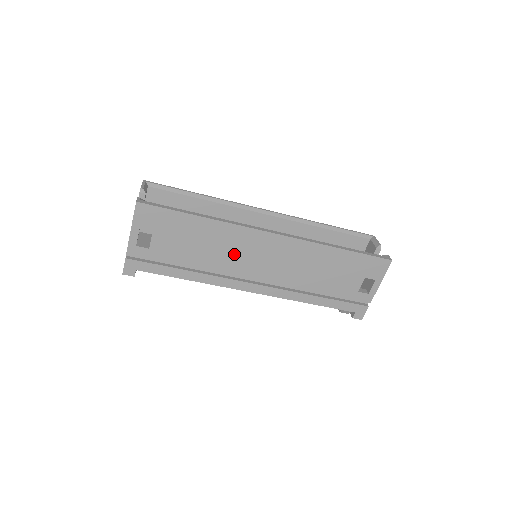
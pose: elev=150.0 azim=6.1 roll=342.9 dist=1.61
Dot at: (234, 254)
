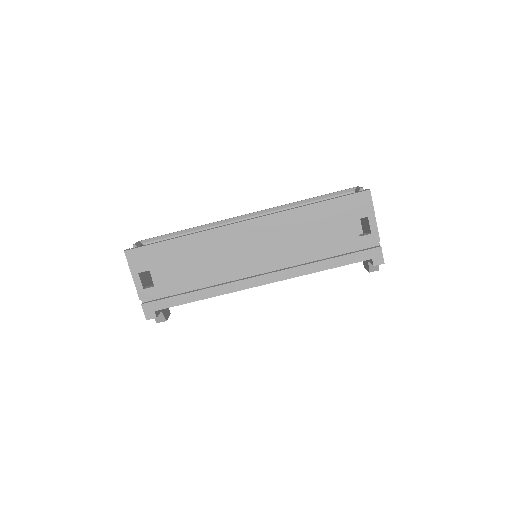
Dot at: (224, 257)
